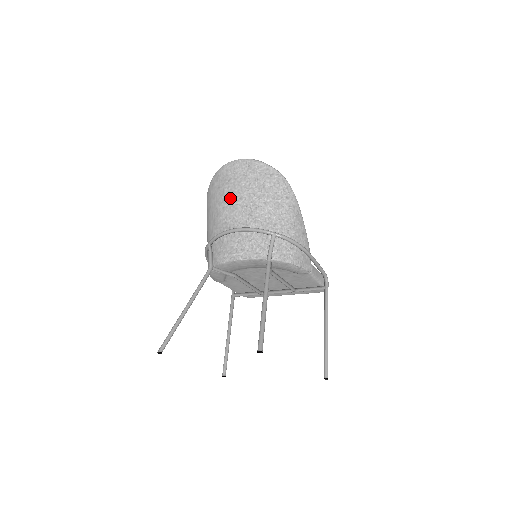
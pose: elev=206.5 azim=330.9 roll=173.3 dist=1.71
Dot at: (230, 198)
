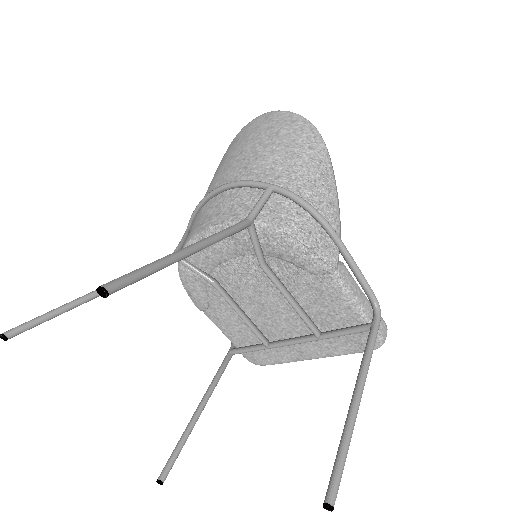
Dot at: (229, 158)
